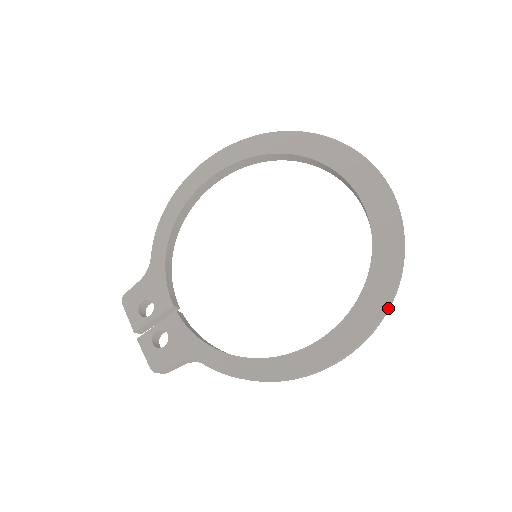
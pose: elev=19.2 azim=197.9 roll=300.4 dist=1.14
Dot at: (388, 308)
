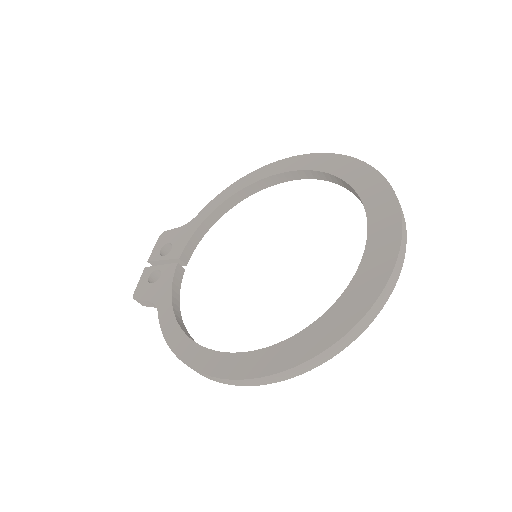
Dot at: (301, 369)
